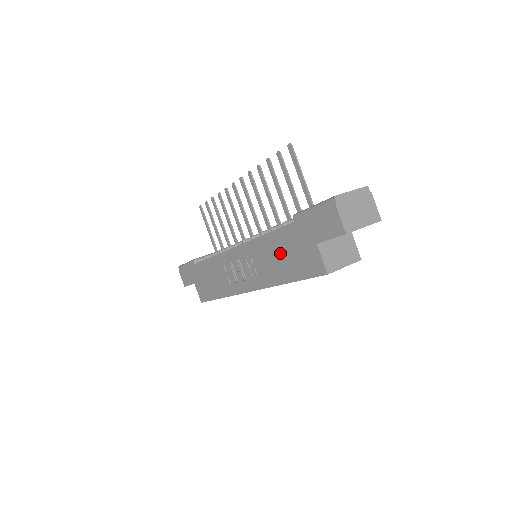
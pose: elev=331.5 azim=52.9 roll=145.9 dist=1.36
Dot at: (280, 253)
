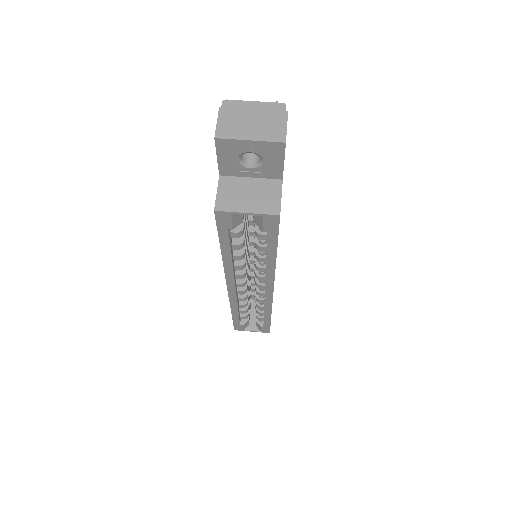
Dot at: occluded
